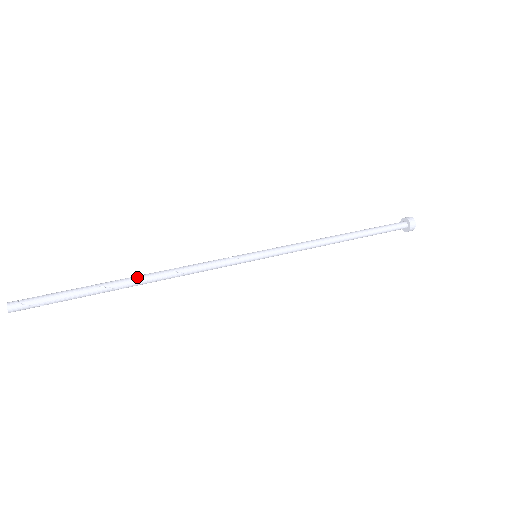
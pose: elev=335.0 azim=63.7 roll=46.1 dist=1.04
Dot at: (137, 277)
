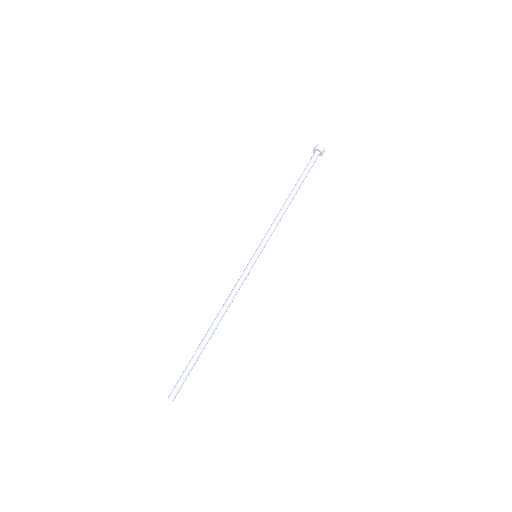
Dot at: (211, 327)
